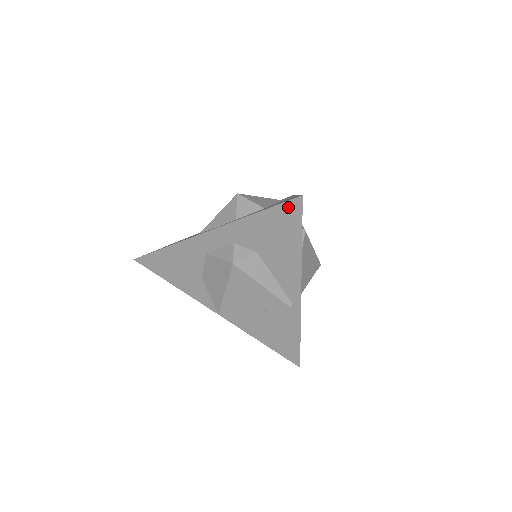
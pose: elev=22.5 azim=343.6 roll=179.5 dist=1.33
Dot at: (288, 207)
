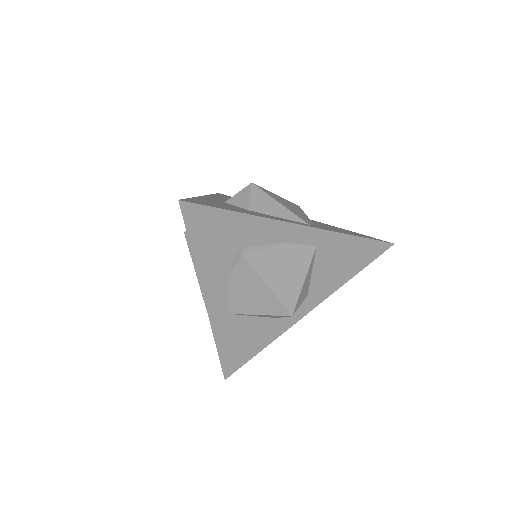
Dot at: occluded
